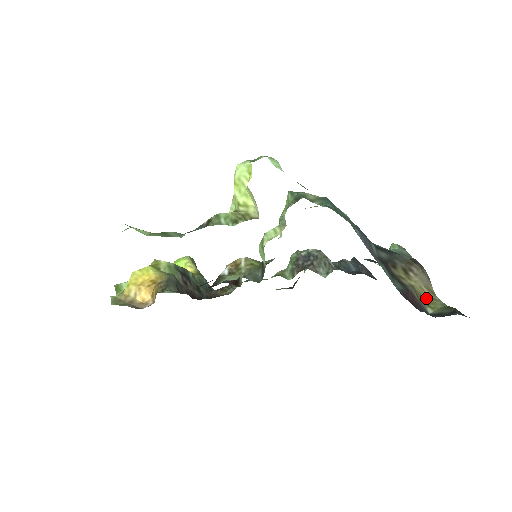
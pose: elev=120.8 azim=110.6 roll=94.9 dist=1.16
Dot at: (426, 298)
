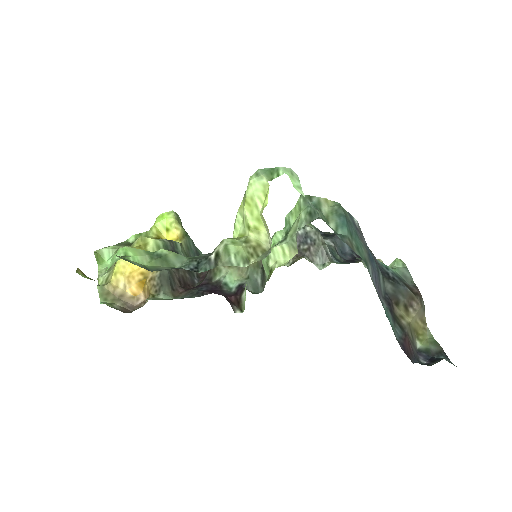
Dot at: (418, 330)
